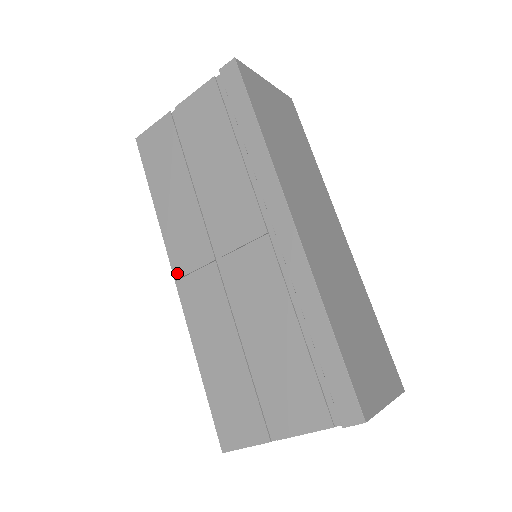
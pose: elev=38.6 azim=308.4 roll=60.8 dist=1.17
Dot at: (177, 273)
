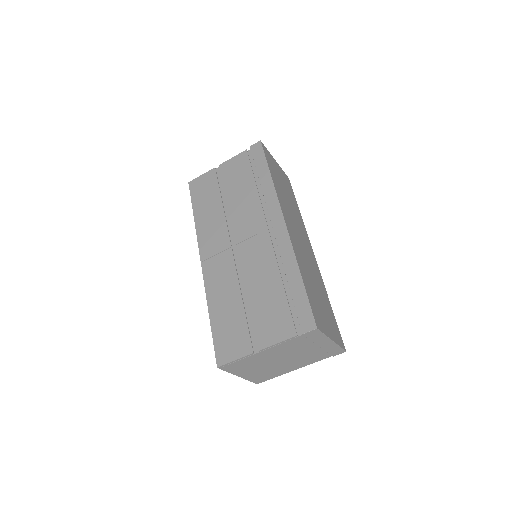
Dot at: (203, 257)
